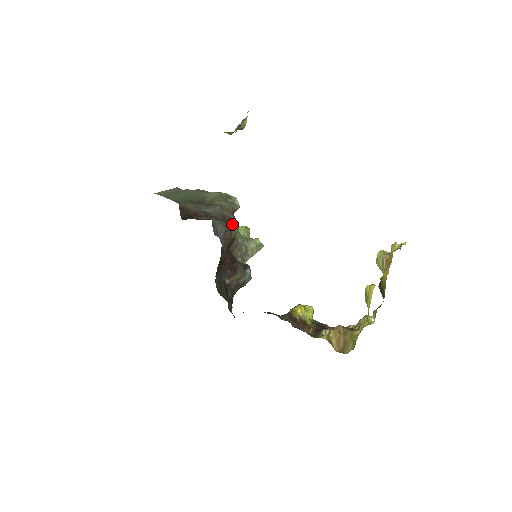
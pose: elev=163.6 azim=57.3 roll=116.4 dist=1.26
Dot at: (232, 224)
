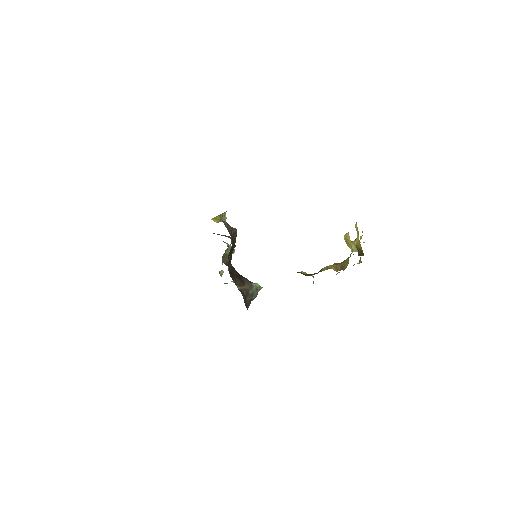
Dot at: occluded
